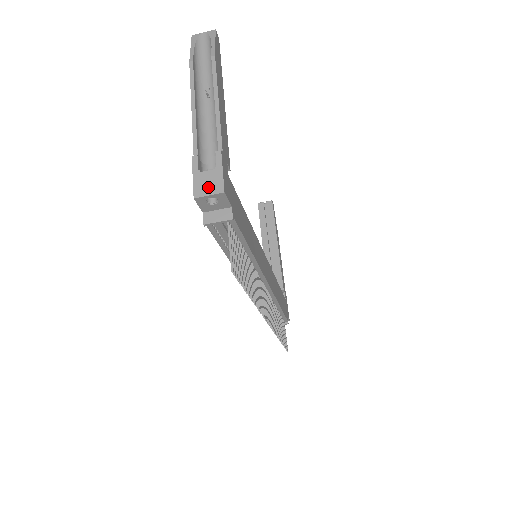
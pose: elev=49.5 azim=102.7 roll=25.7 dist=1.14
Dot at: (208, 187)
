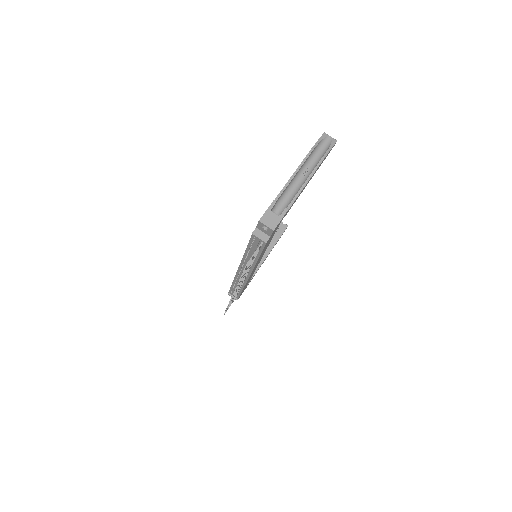
Dot at: (269, 222)
